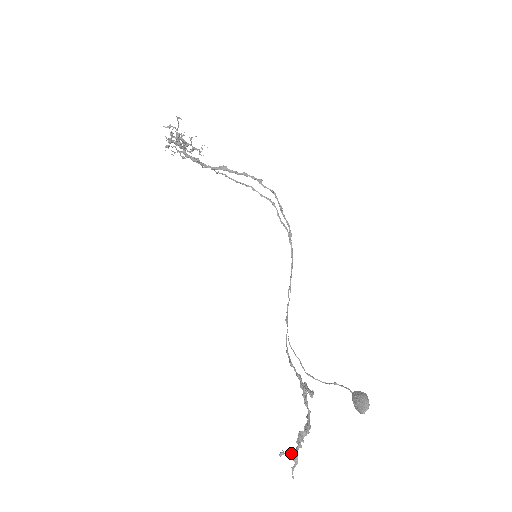
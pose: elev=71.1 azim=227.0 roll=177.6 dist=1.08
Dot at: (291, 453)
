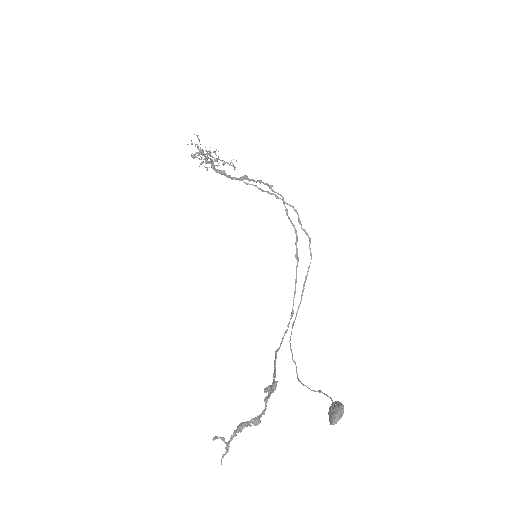
Dot at: (224, 440)
